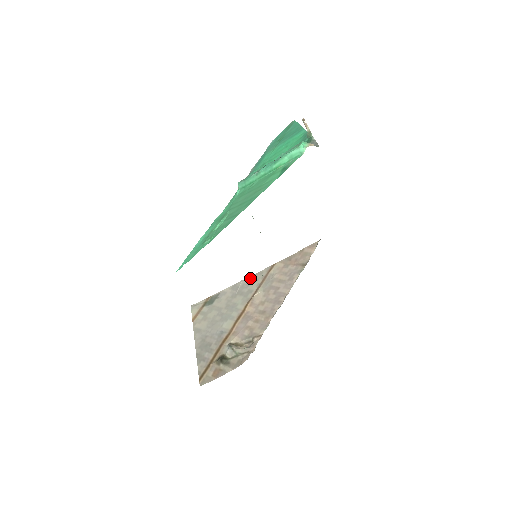
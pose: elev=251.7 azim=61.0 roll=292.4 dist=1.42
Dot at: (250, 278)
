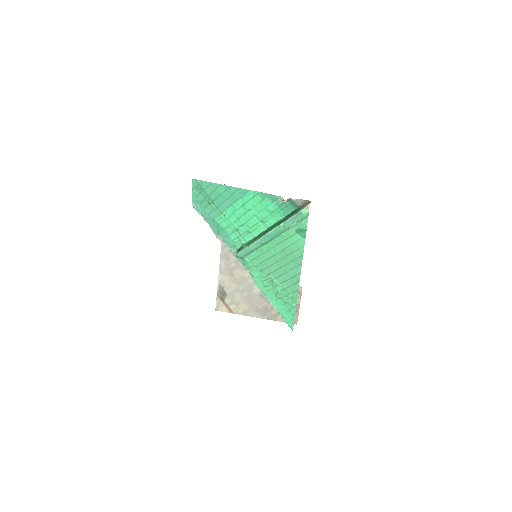
Dot at: (223, 257)
